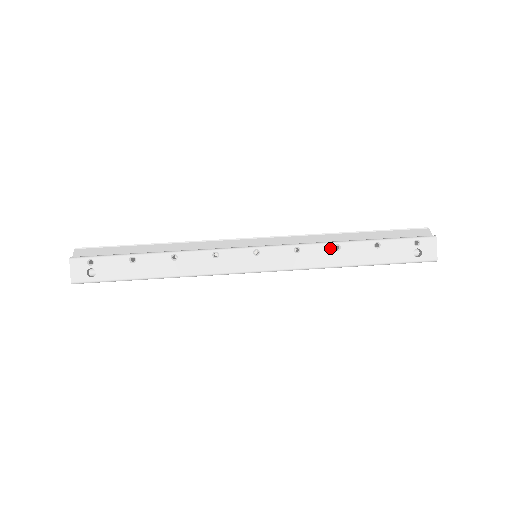
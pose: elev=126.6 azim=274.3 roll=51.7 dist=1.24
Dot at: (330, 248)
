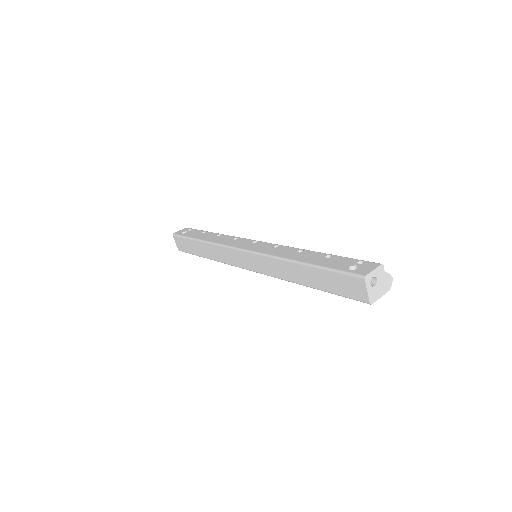
Dot at: (296, 250)
